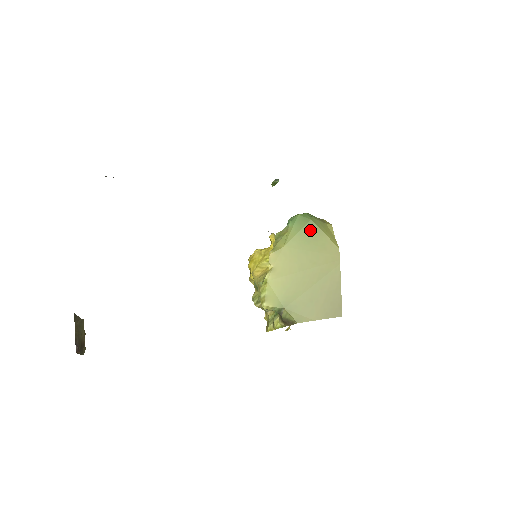
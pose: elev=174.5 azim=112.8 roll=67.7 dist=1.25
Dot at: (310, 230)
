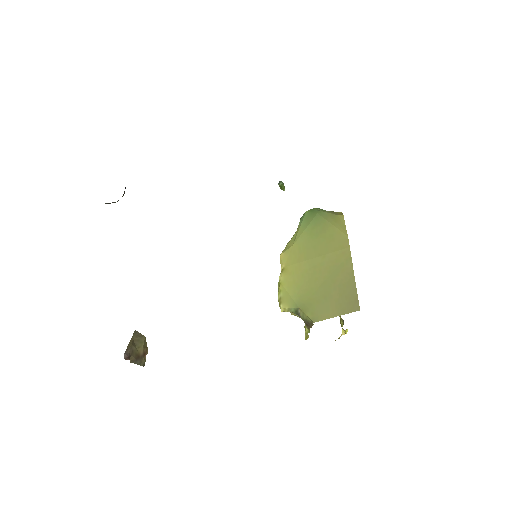
Dot at: (317, 224)
